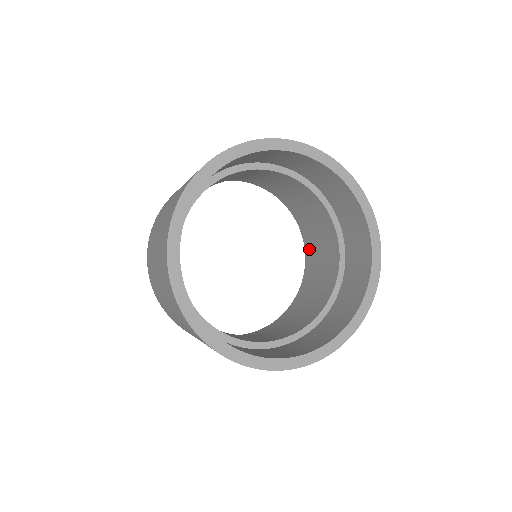
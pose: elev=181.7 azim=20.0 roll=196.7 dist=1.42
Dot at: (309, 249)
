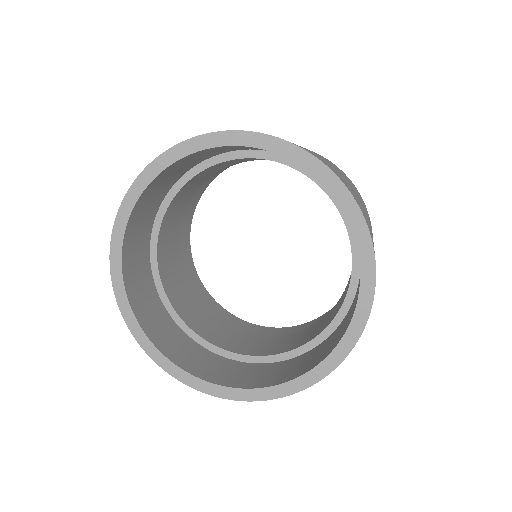
Dot at: occluded
